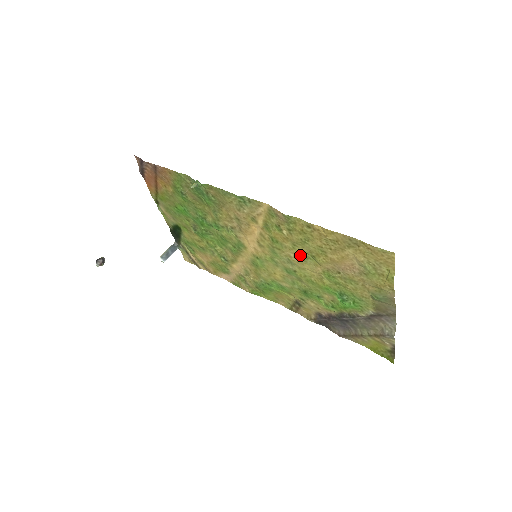
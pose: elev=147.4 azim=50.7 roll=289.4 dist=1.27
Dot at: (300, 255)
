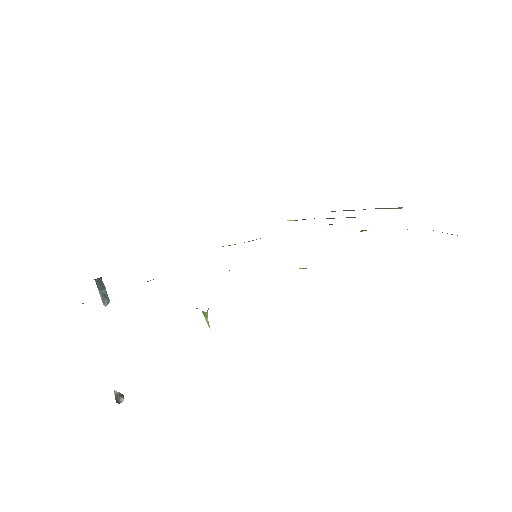
Dot at: occluded
